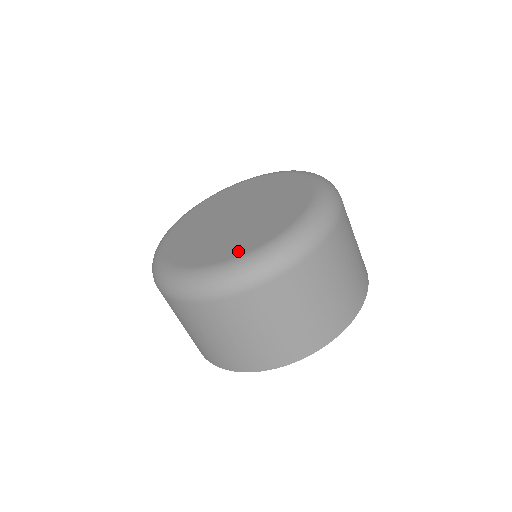
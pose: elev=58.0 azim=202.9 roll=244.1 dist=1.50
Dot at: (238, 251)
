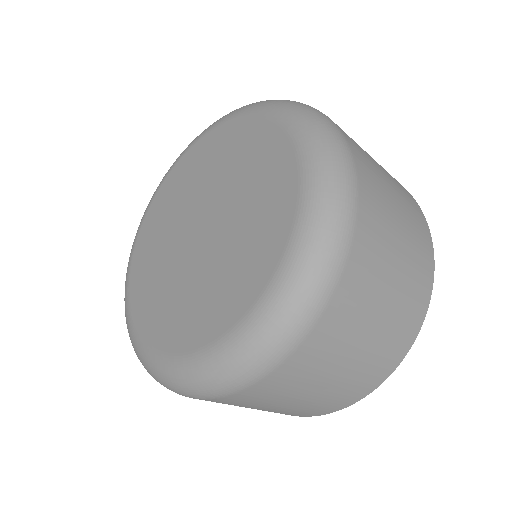
Dot at: (214, 327)
